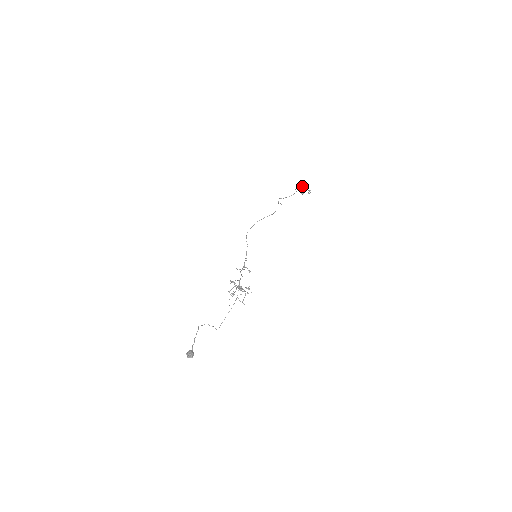
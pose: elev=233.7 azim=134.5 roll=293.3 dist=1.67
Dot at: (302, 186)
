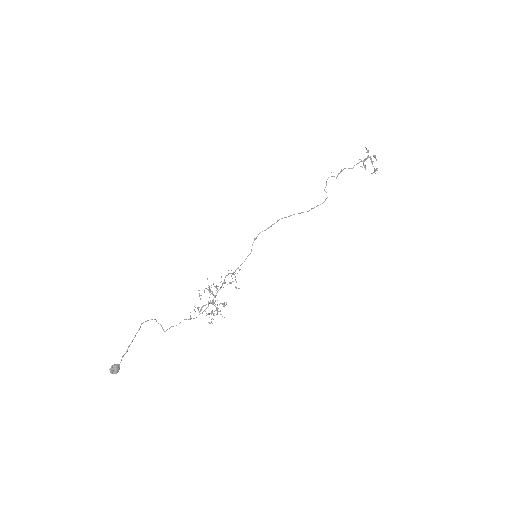
Dot at: occluded
